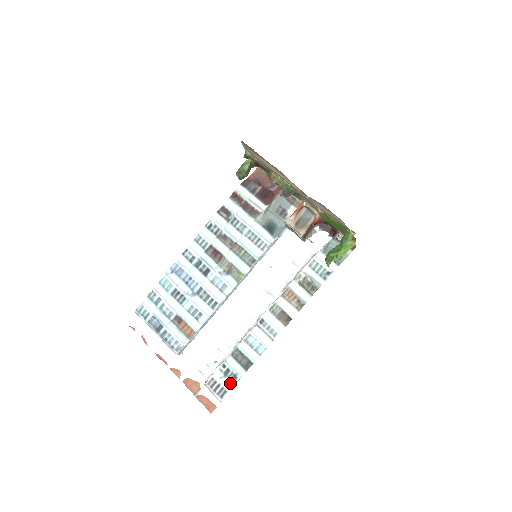
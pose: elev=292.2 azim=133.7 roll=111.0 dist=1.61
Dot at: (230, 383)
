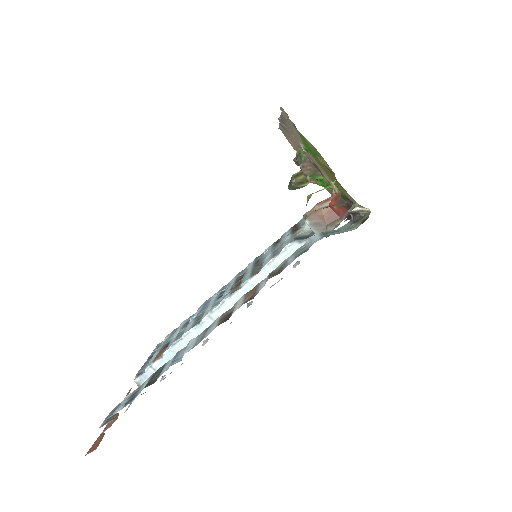
Dot at: (123, 405)
